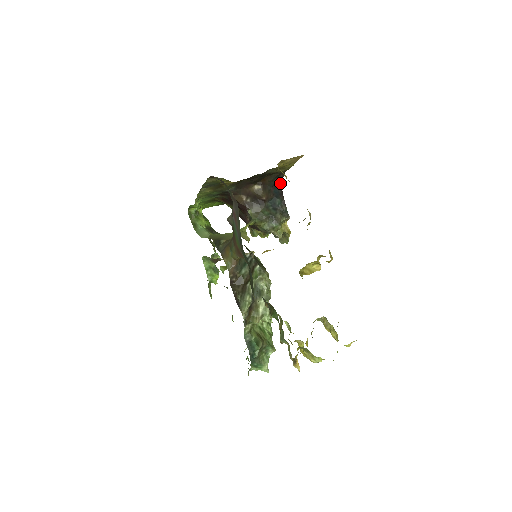
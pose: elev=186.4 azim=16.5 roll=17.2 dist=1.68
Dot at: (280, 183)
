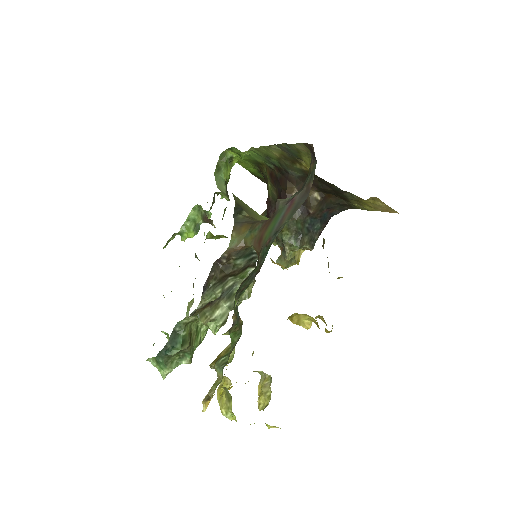
Dot at: (336, 212)
